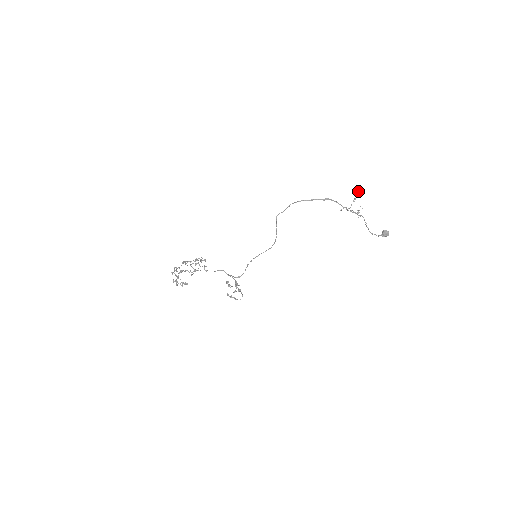
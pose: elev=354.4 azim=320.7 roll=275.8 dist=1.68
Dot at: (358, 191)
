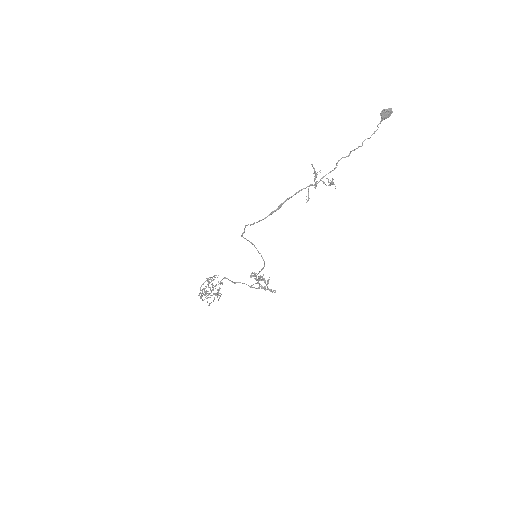
Dot at: occluded
